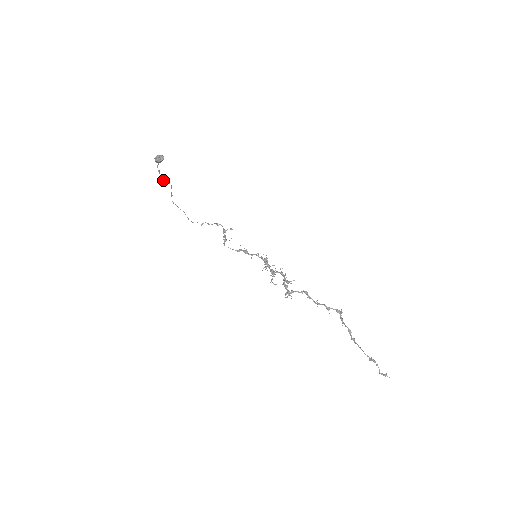
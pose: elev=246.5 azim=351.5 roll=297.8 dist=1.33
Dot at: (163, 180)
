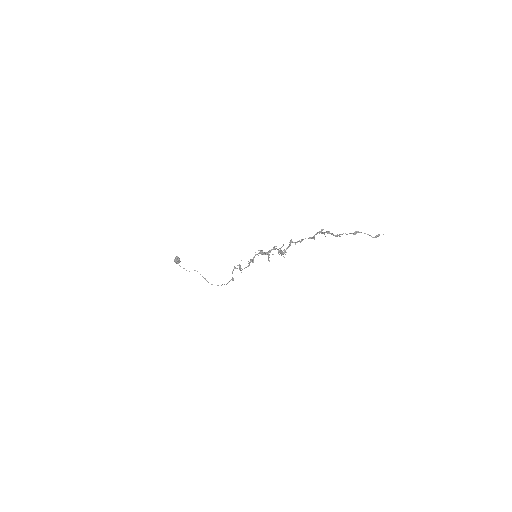
Dot at: occluded
